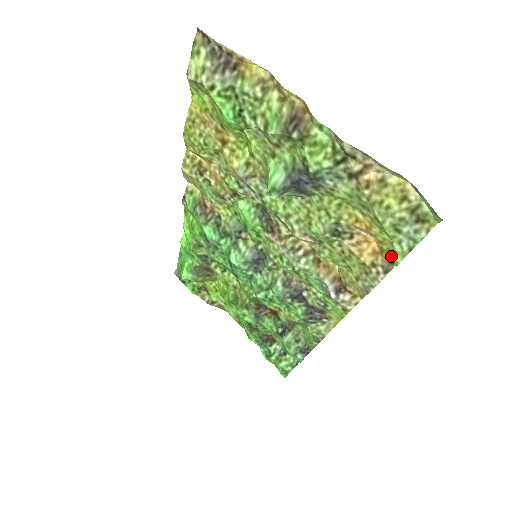
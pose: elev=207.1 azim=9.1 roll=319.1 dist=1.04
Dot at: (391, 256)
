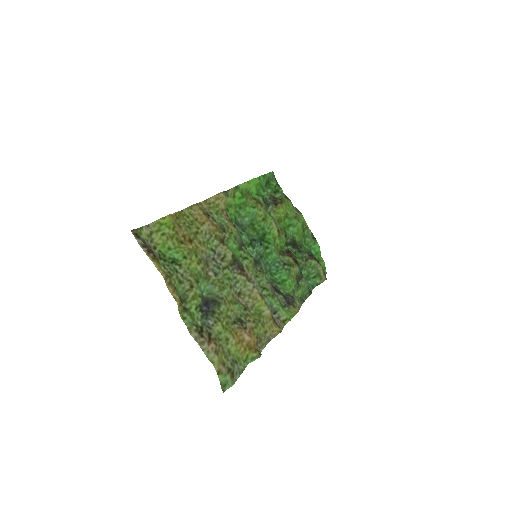
Dot at: (247, 359)
